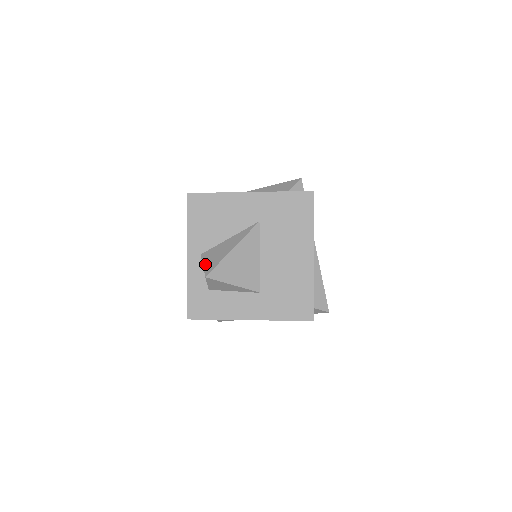
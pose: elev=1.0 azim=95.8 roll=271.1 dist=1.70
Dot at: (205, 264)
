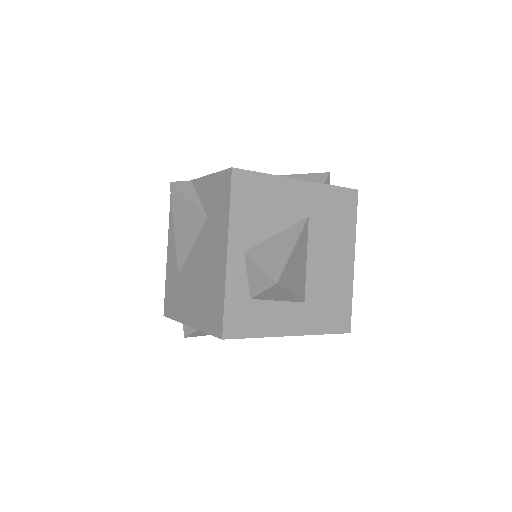
Dot at: (263, 266)
